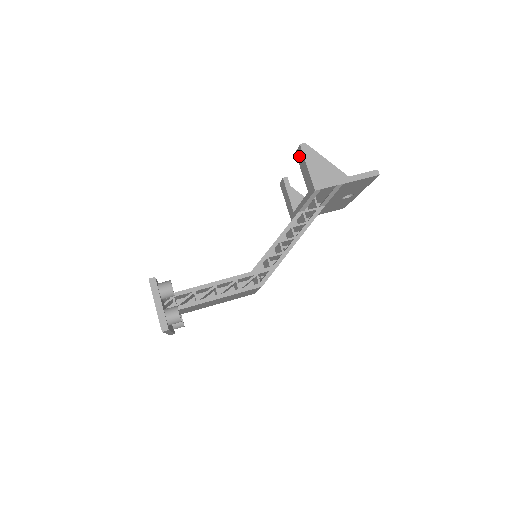
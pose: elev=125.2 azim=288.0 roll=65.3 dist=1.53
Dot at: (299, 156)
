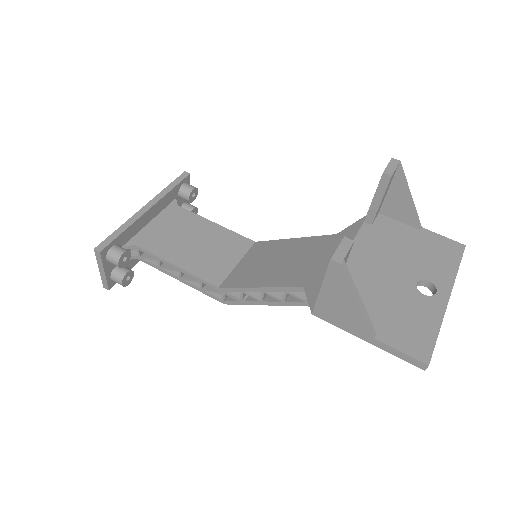
Dot at: occluded
